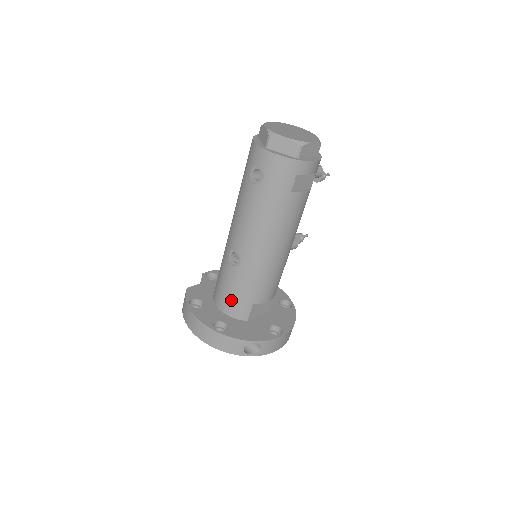
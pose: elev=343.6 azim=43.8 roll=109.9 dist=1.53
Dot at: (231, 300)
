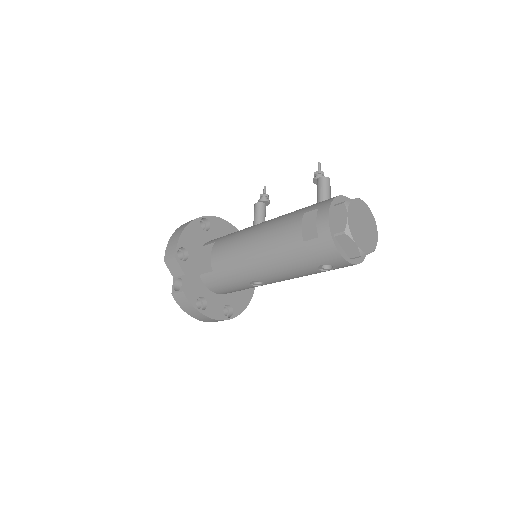
Dot at: occluded
